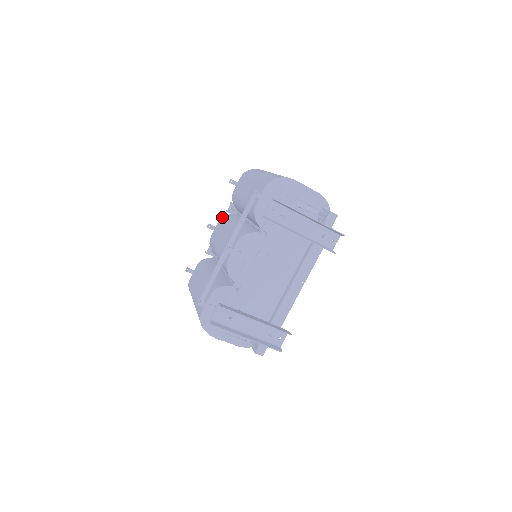
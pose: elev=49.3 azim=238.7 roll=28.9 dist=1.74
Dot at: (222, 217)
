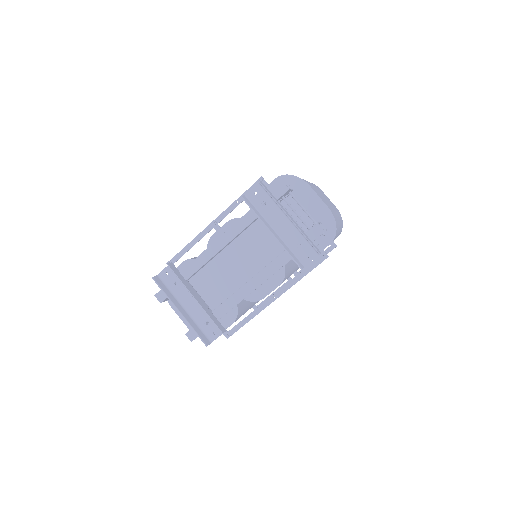
Dot at: occluded
